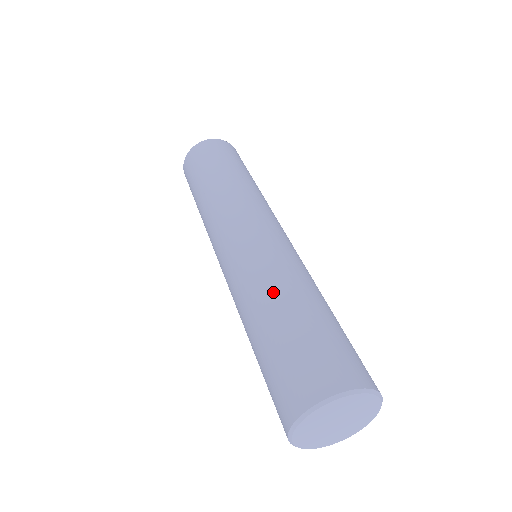
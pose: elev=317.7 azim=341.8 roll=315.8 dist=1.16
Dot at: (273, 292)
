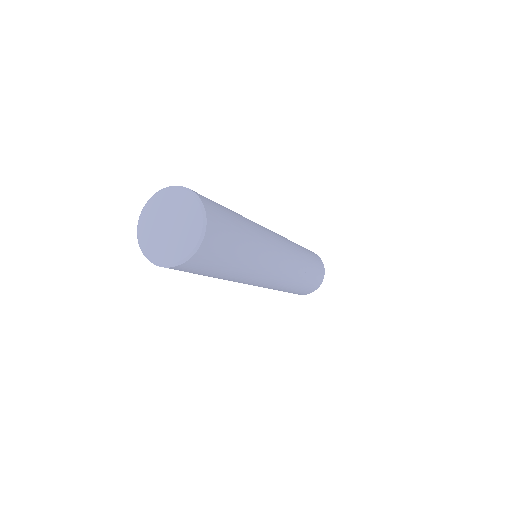
Dot at: occluded
